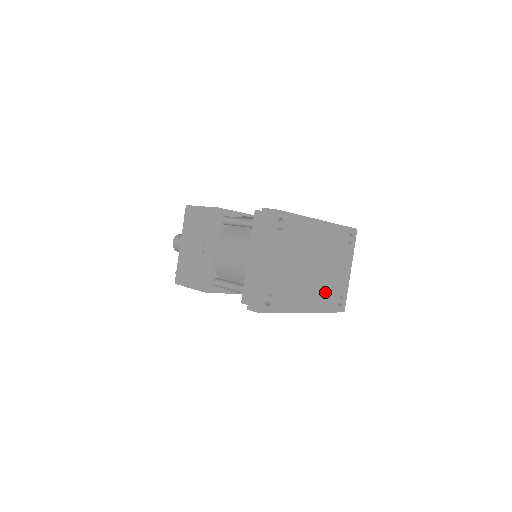
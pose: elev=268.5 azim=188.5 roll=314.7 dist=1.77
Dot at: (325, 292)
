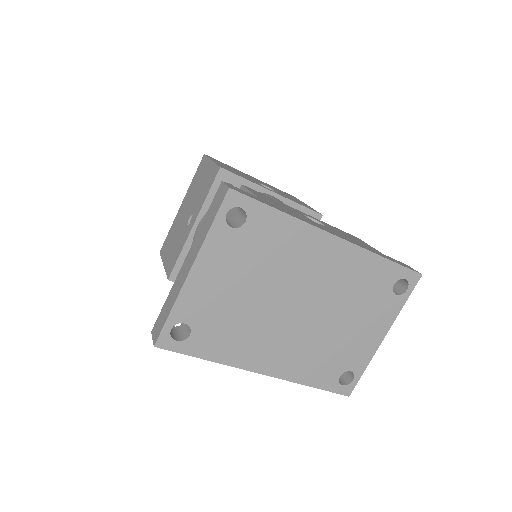
Dot at: (314, 354)
